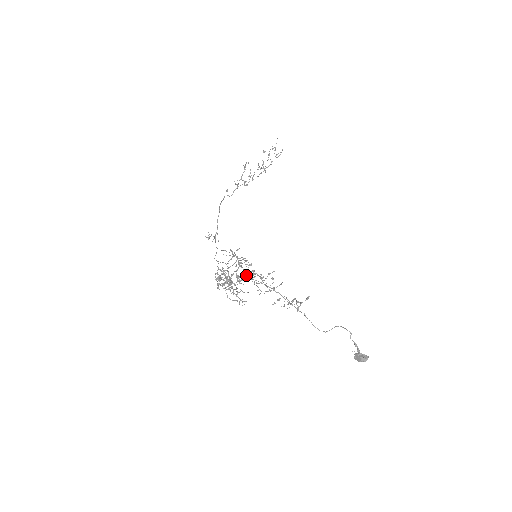
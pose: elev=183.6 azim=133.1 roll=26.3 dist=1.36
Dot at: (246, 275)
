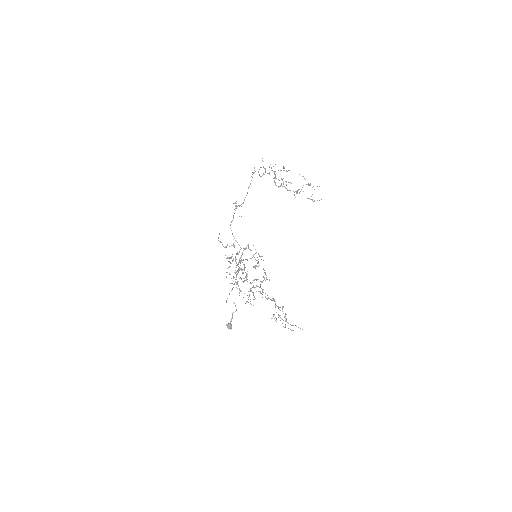
Dot at: occluded
